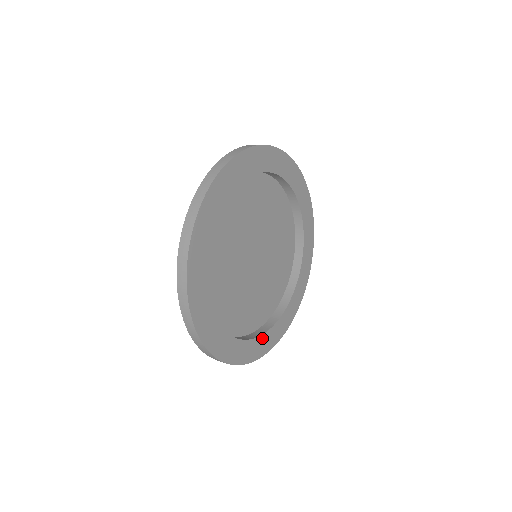
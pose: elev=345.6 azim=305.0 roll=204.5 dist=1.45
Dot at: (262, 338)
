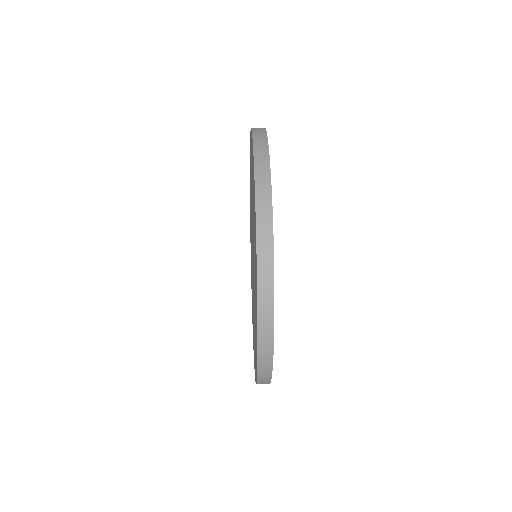
Dot at: occluded
